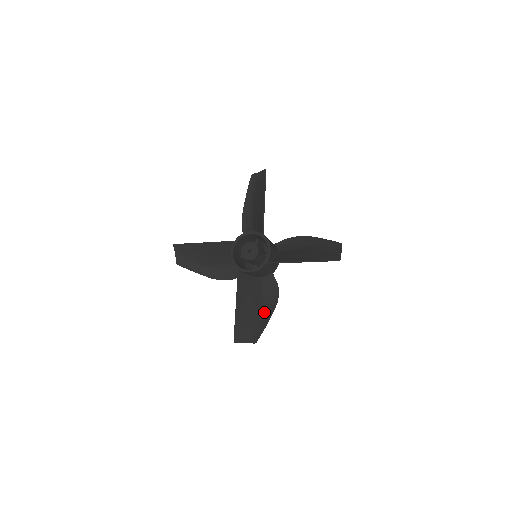
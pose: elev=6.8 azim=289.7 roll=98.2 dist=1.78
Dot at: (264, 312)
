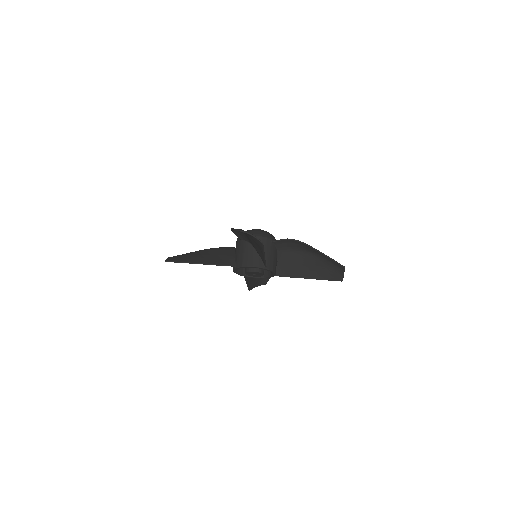
Dot at: occluded
